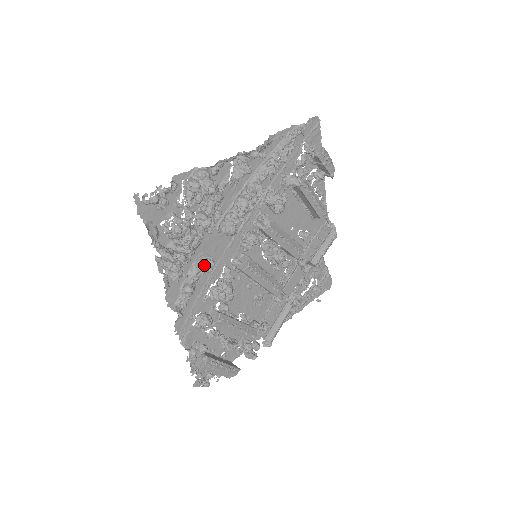
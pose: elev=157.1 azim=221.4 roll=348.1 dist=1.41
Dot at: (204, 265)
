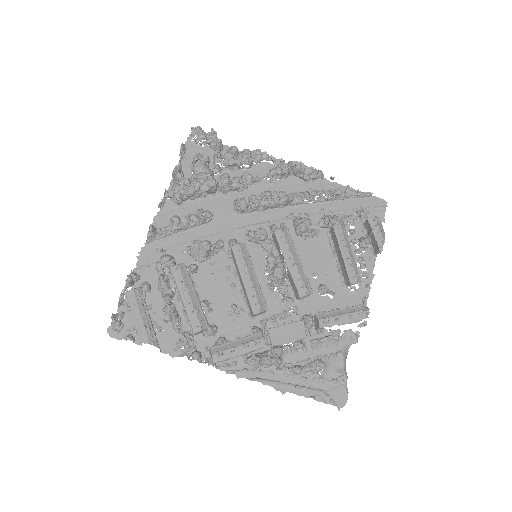
Dot at: (201, 208)
